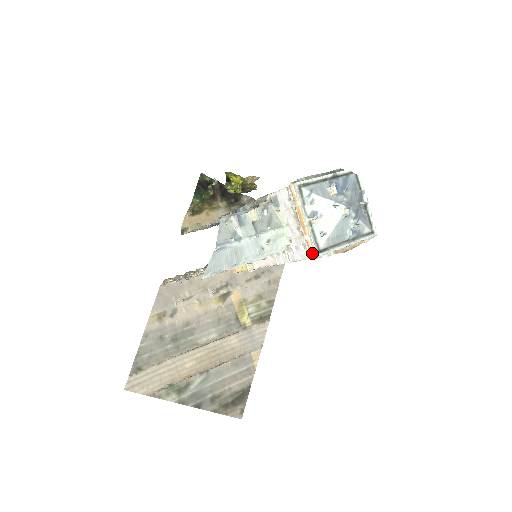
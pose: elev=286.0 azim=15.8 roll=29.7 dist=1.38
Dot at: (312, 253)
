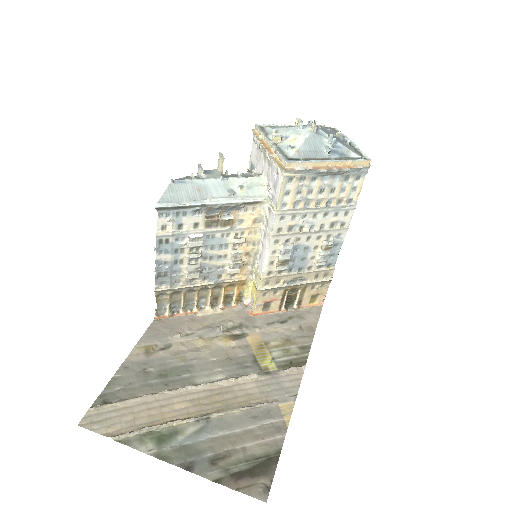
Dot at: (281, 165)
